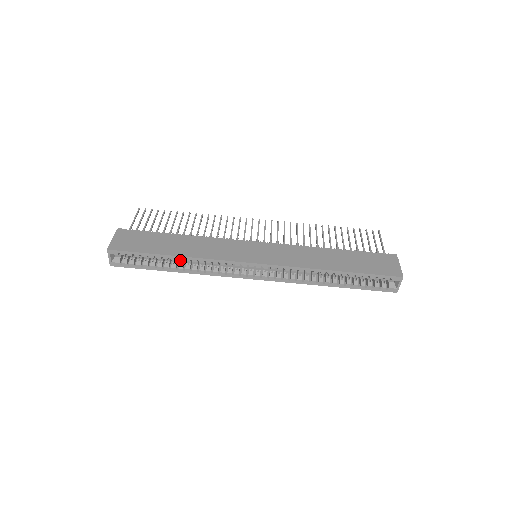
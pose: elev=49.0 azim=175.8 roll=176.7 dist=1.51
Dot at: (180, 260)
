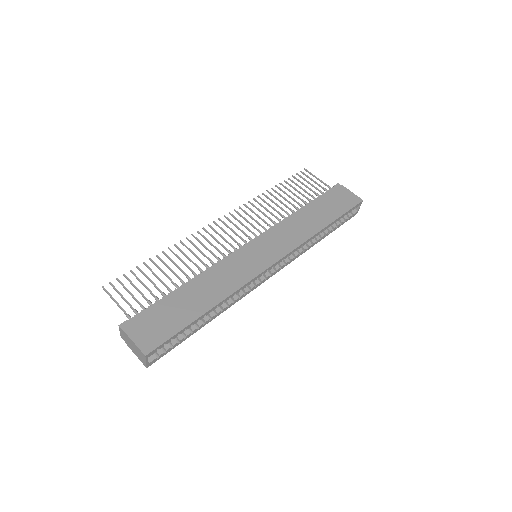
Dot at: (214, 309)
